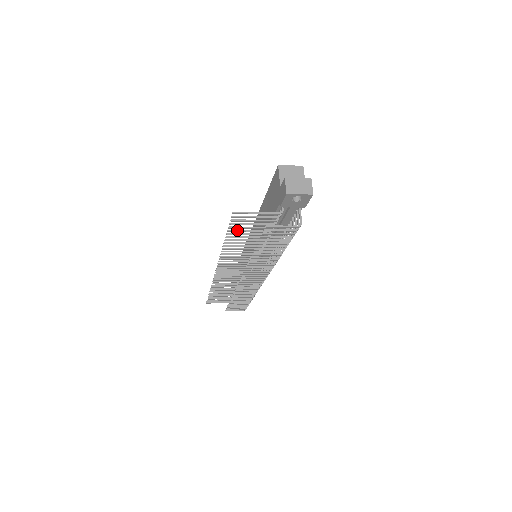
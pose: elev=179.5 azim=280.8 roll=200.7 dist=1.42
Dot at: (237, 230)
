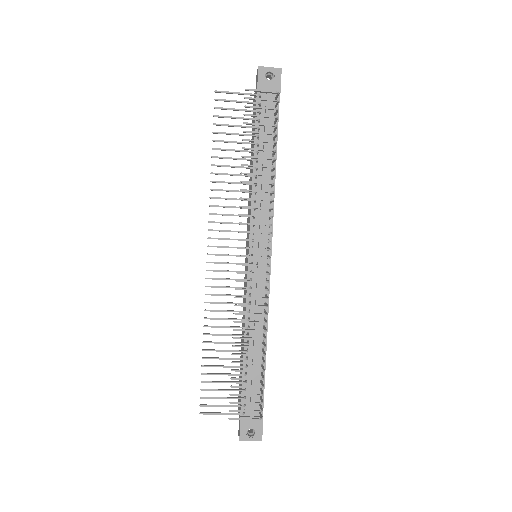
Dot at: (222, 132)
